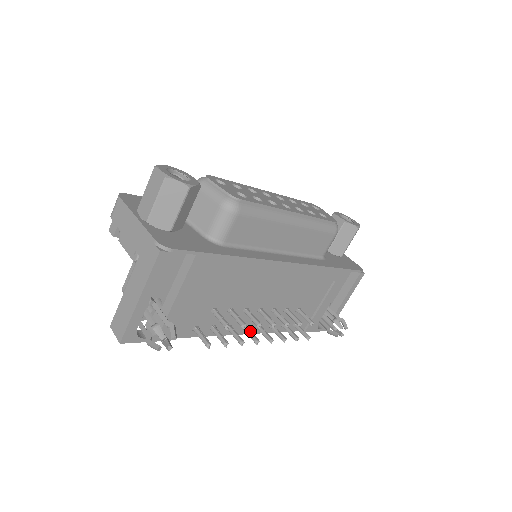
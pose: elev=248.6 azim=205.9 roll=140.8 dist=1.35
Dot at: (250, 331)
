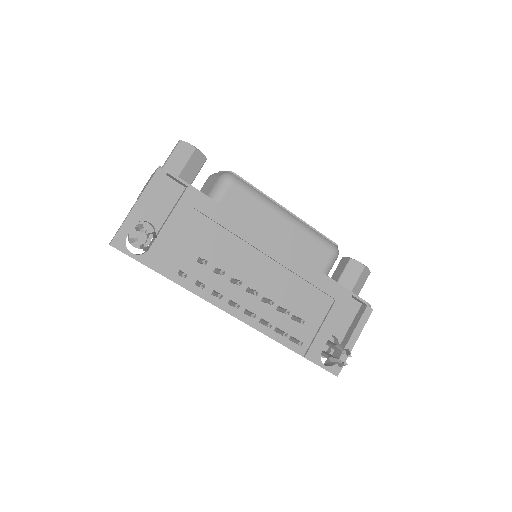
Dot at: (234, 302)
